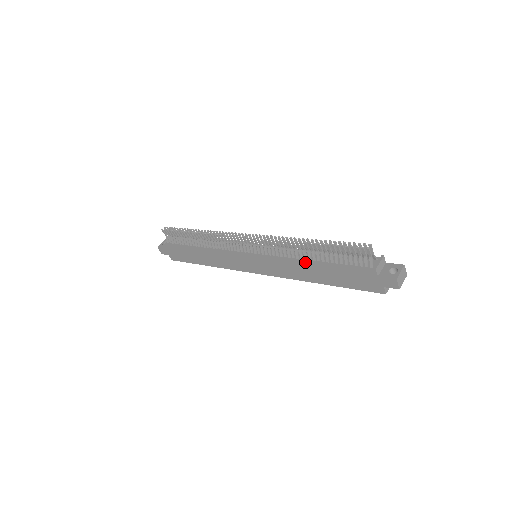
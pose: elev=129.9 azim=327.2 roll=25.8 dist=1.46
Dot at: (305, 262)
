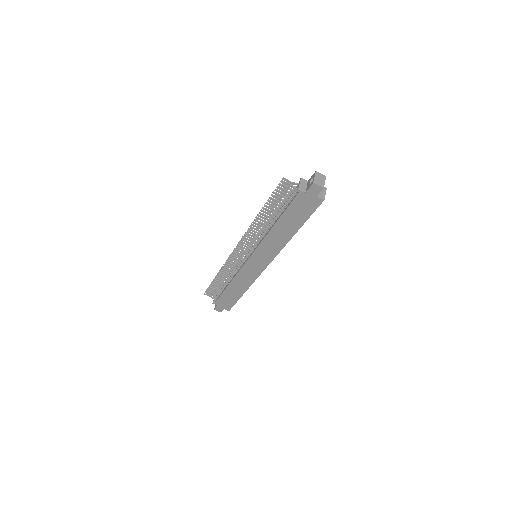
Dot at: (271, 228)
